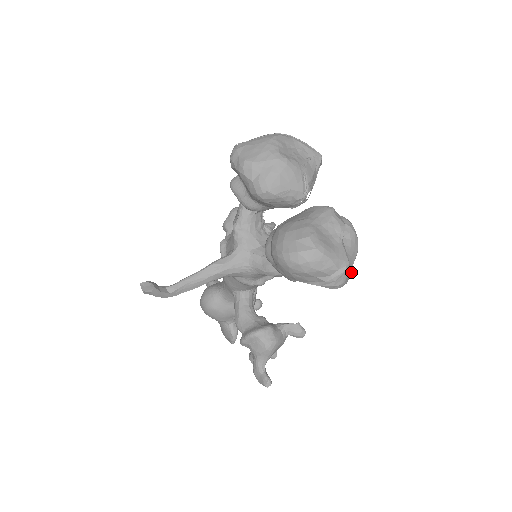
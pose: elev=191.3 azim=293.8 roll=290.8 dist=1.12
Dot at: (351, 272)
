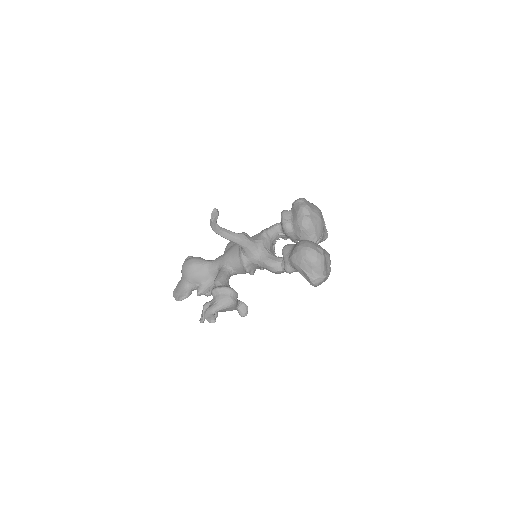
Dot at: occluded
